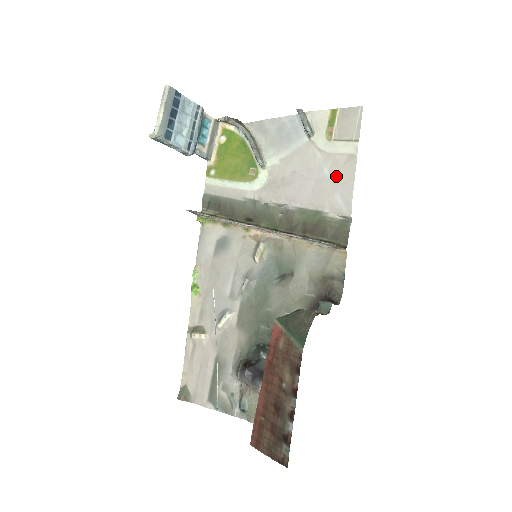
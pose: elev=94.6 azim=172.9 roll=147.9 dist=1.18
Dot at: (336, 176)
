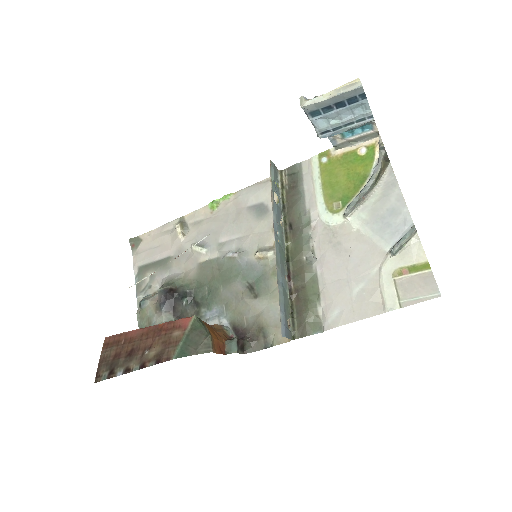
Dot at: (358, 299)
